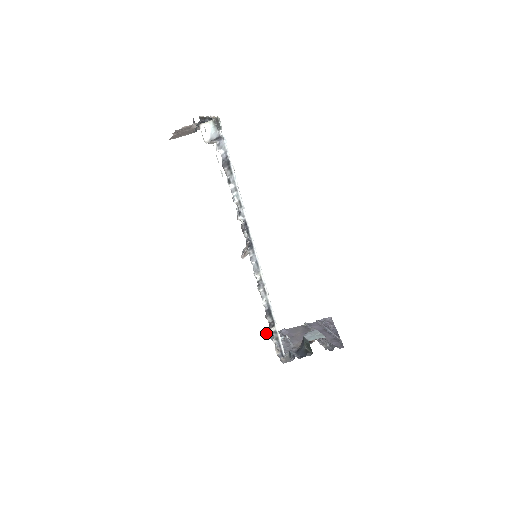
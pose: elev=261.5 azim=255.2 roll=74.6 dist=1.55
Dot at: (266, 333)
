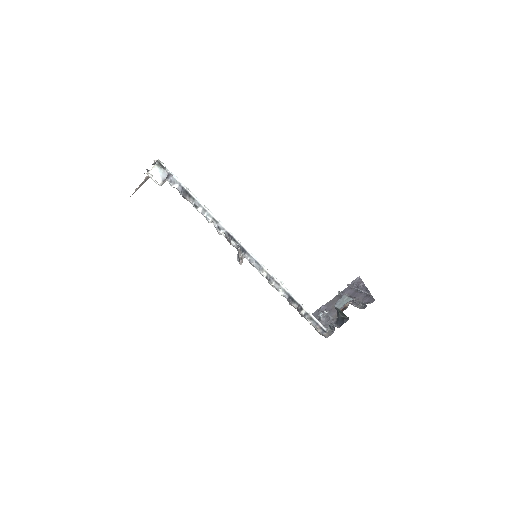
Dot at: occluded
